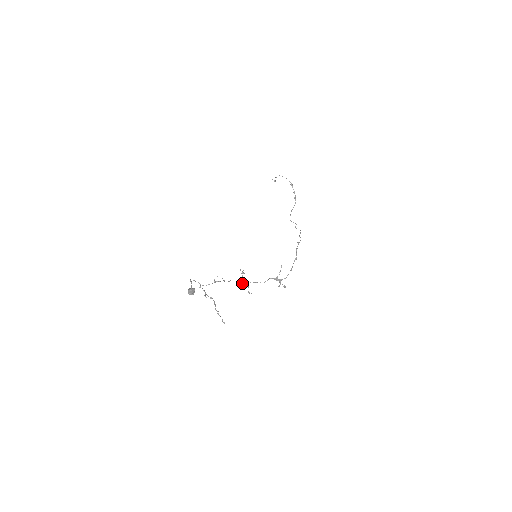
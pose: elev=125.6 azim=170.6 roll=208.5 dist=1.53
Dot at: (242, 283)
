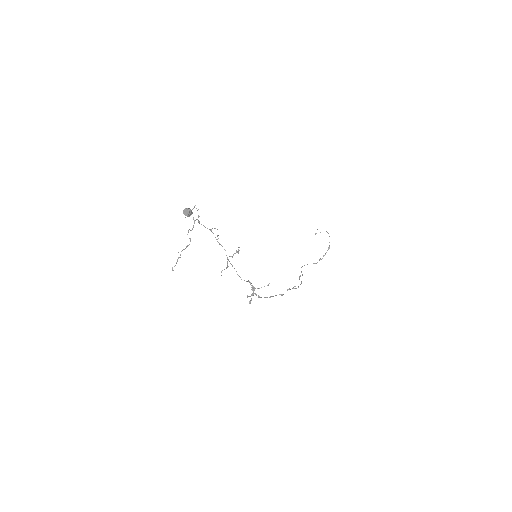
Dot at: (227, 258)
